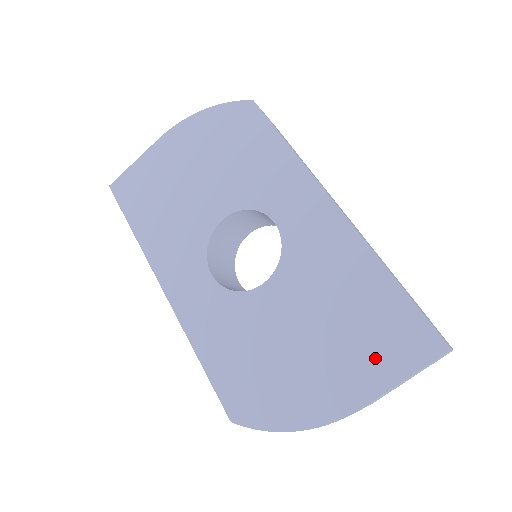
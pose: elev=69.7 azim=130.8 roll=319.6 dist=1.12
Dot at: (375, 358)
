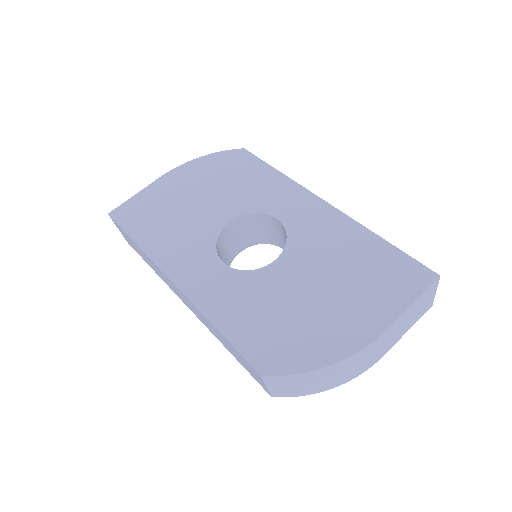
Dot at: (384, 294)
